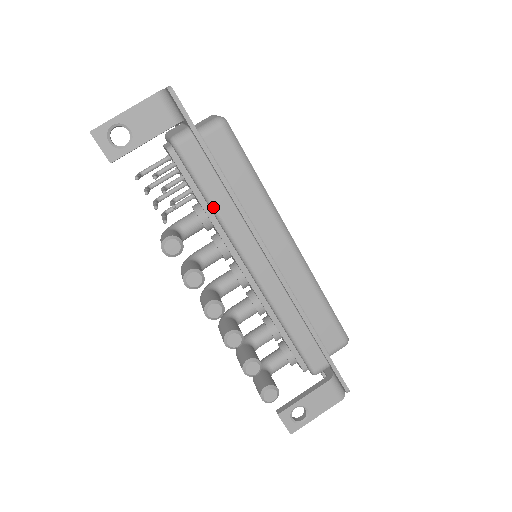
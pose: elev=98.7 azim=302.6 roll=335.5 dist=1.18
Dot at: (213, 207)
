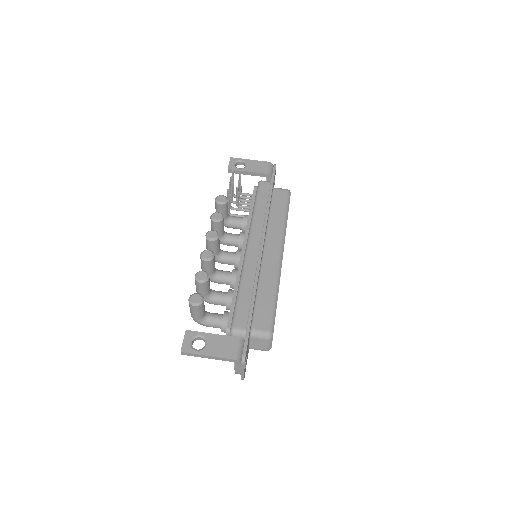
Dot at: (254, 210)
